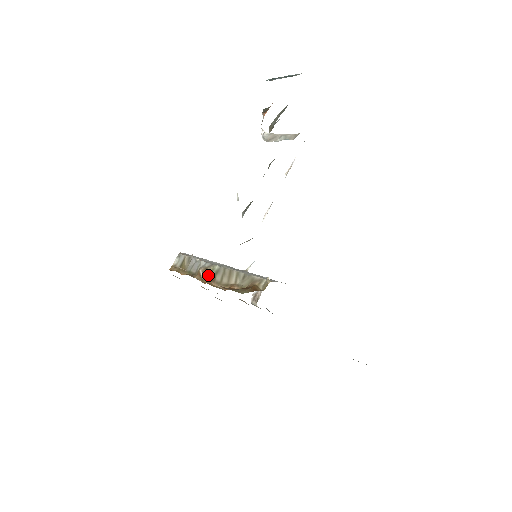
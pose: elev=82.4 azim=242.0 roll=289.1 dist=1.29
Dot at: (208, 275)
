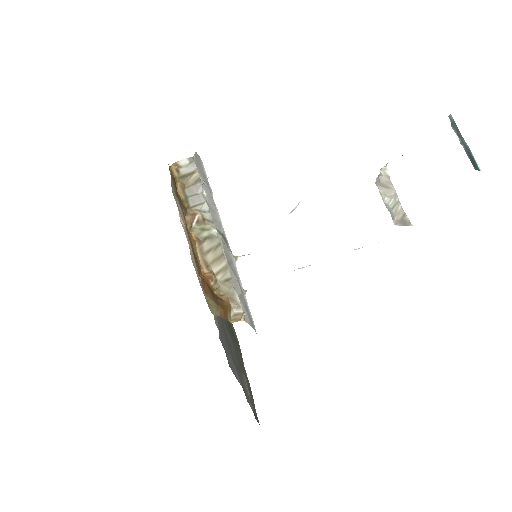
Dot at: (200, 230)
